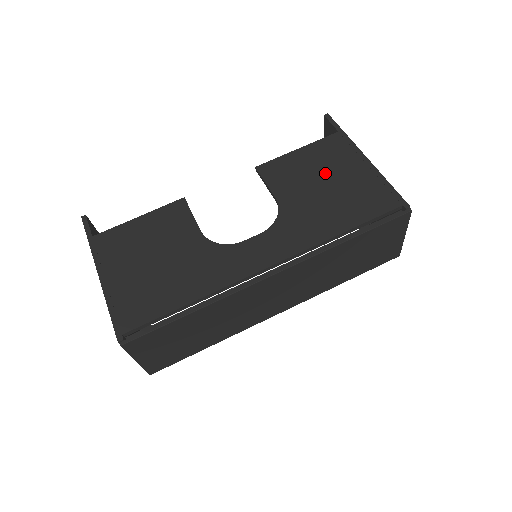
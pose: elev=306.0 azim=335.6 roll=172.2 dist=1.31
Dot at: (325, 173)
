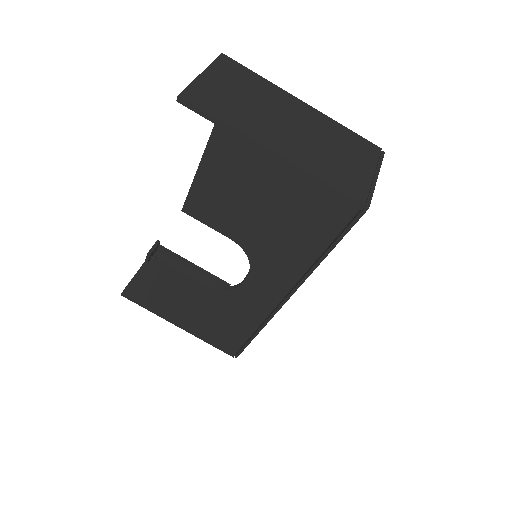
Dot at: (249, 194)
